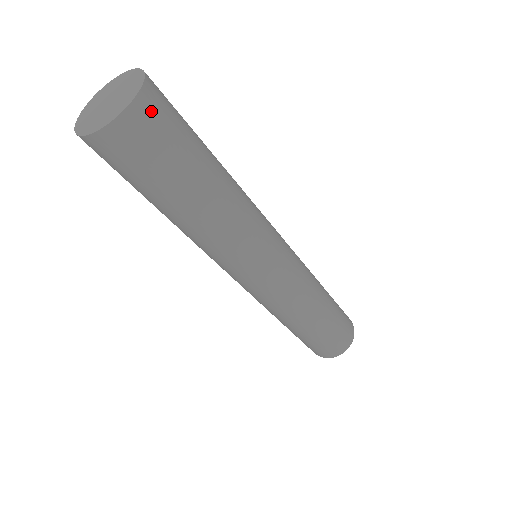
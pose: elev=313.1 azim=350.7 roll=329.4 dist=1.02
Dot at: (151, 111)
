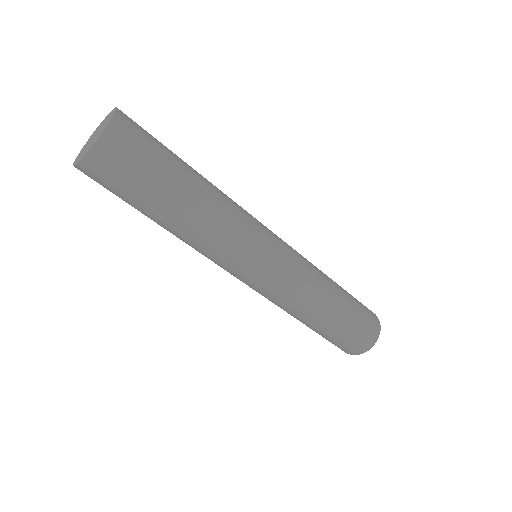
Dot at: (130, 121)
